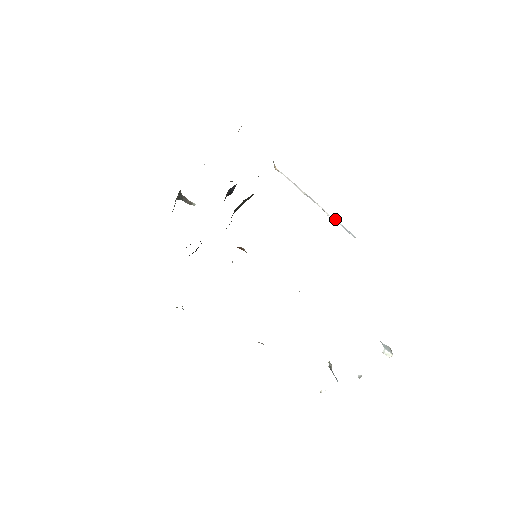
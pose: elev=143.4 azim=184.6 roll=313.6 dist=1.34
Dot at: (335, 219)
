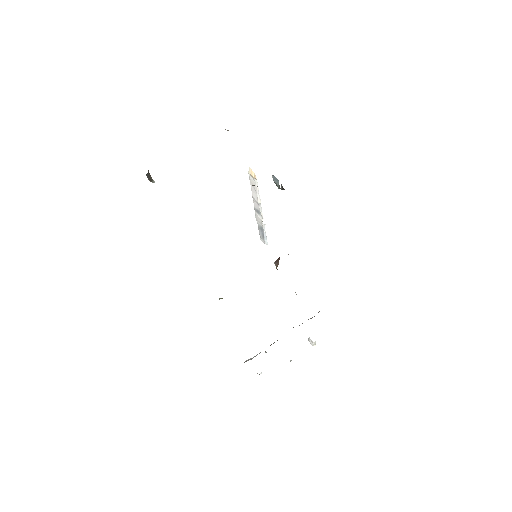
Dot at: occluded
